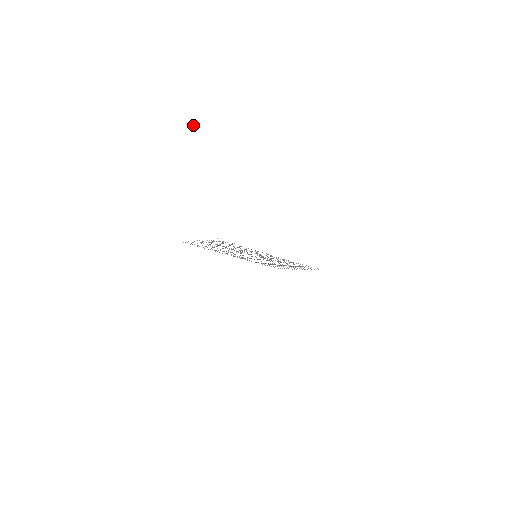
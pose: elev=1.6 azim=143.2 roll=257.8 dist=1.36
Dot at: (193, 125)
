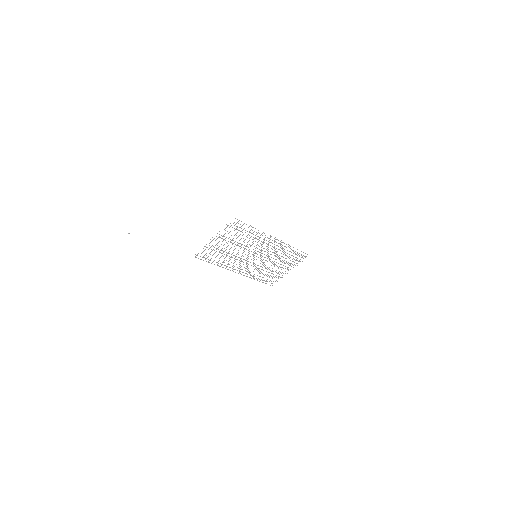
Dot at: occluded
